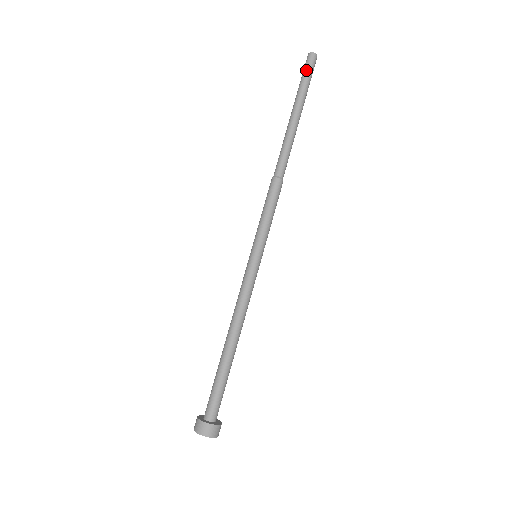
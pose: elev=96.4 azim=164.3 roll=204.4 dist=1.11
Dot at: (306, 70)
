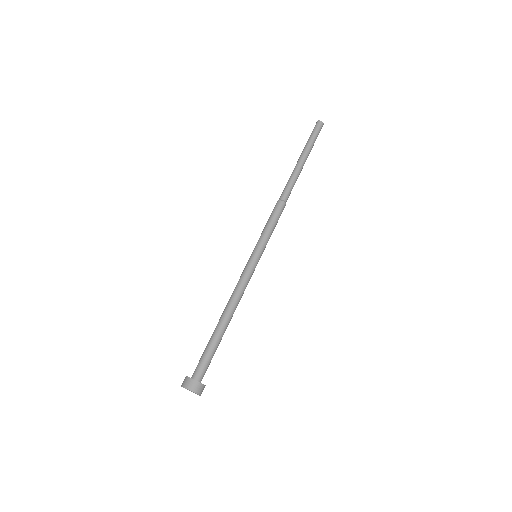
Dot at: occluded
